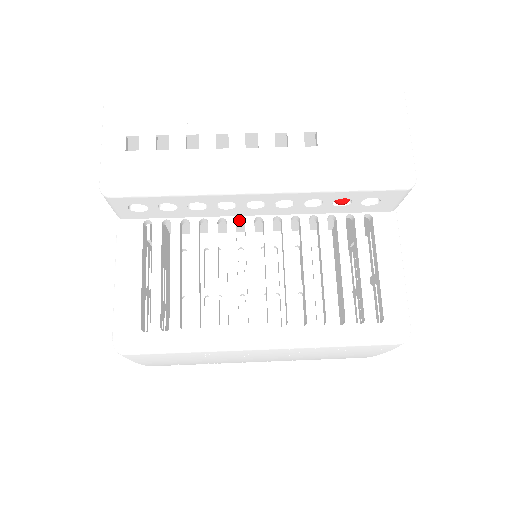
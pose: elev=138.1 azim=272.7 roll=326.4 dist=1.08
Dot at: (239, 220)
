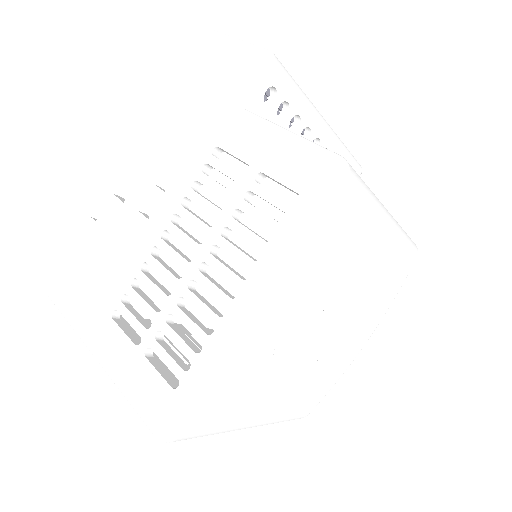
Dot at: occluded
